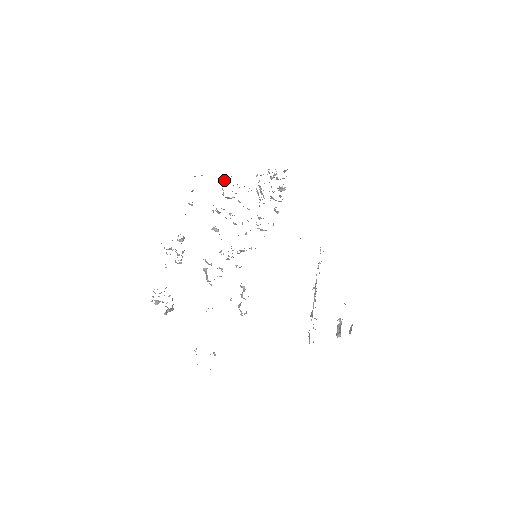
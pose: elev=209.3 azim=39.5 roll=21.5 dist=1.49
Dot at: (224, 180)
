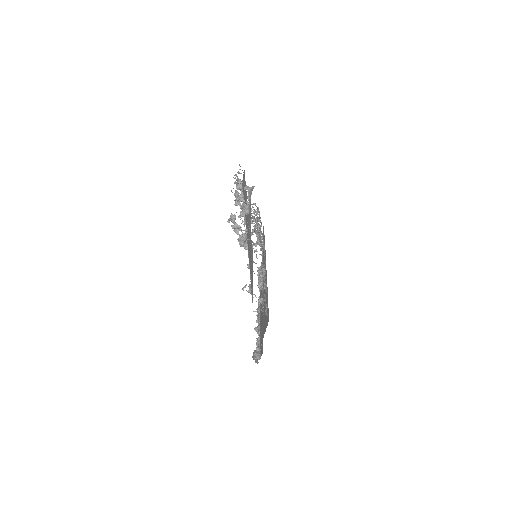
Dot at: (241, 186)
